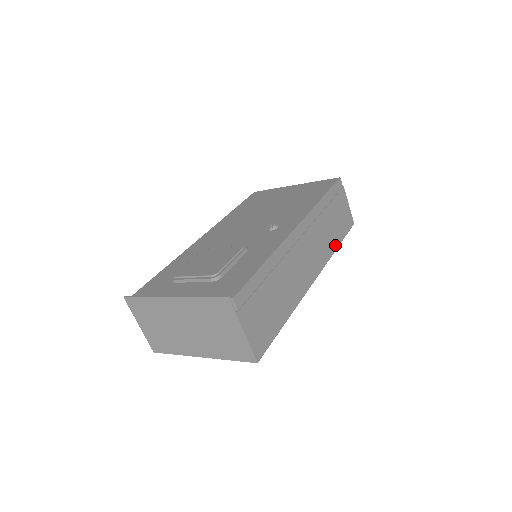
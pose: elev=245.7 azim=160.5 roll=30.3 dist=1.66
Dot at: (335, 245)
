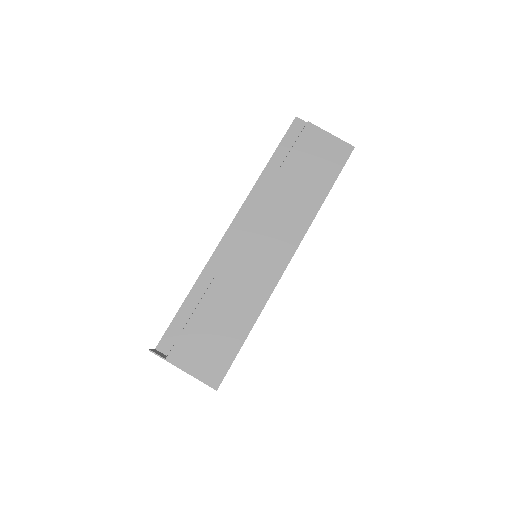
Dot at: (318, 200)
